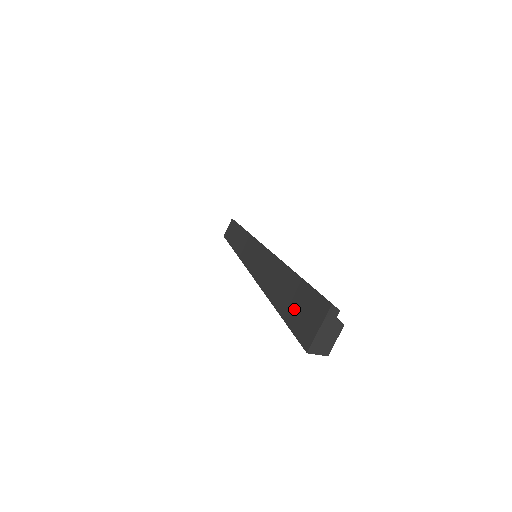
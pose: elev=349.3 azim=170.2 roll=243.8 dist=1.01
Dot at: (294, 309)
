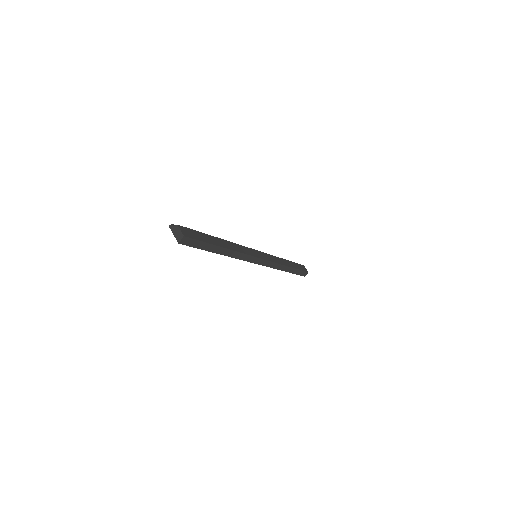
Dot at: occluded
